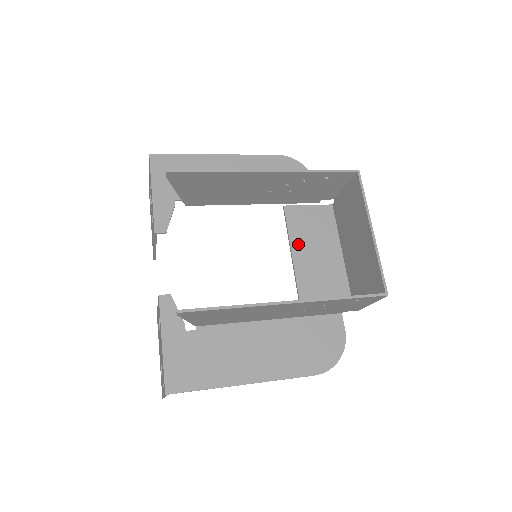
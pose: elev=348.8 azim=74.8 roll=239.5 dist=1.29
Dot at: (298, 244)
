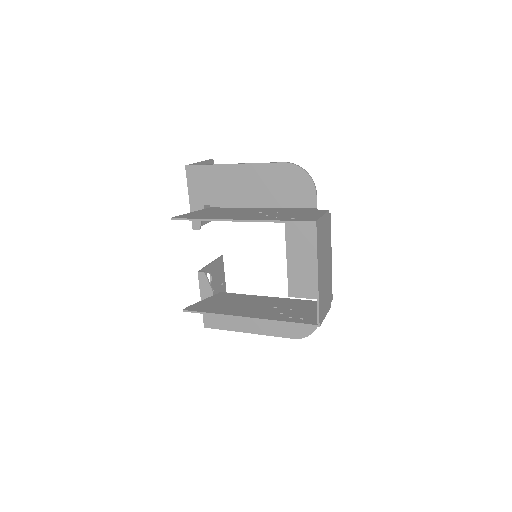
Dot at: (292, 247)
